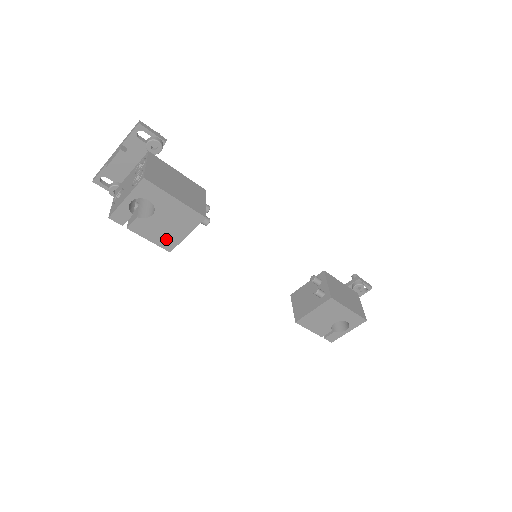
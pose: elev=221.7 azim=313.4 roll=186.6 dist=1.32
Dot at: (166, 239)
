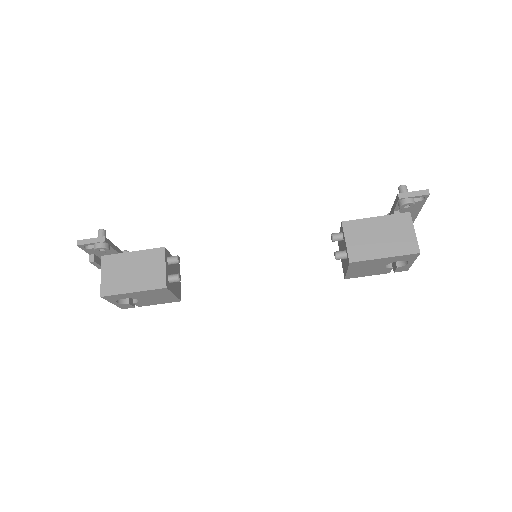
Dot at: (167, 300)
